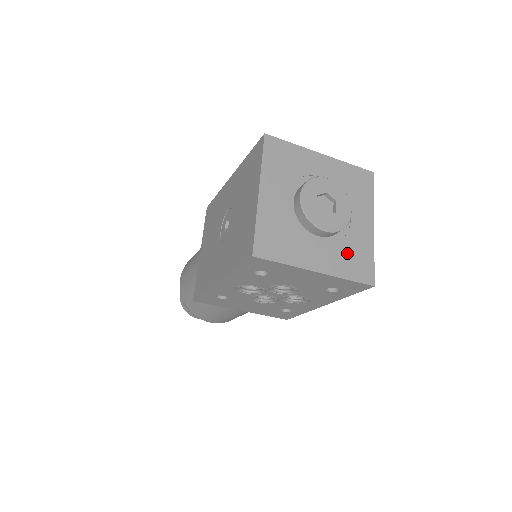
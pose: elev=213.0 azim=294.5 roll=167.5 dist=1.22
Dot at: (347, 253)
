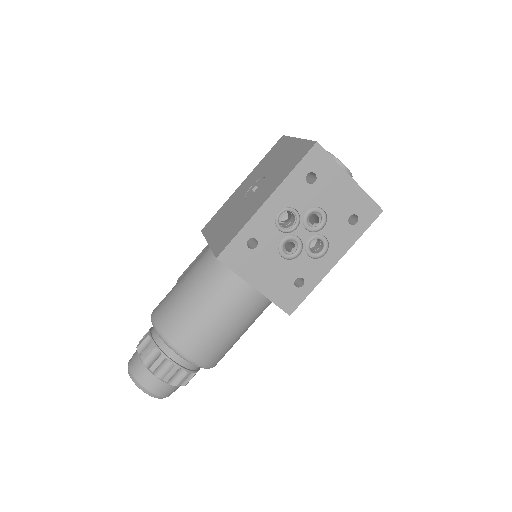
Dot at: occluded
